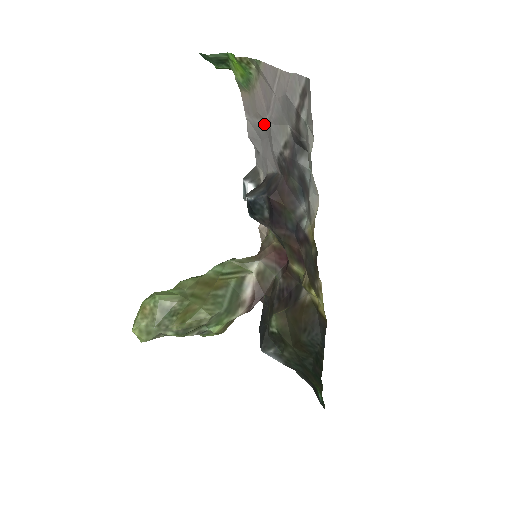
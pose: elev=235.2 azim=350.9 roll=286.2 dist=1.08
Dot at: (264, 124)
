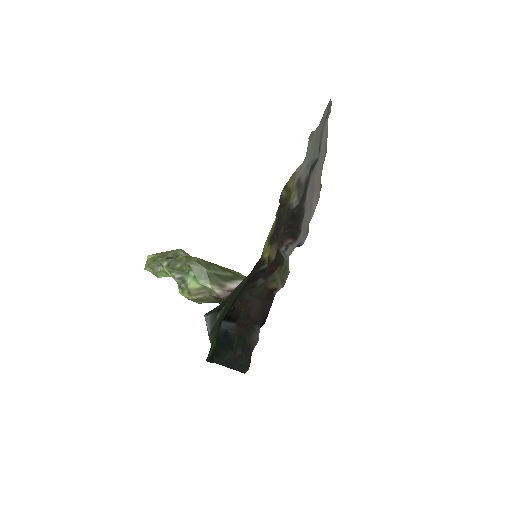
Dot at: occluded
